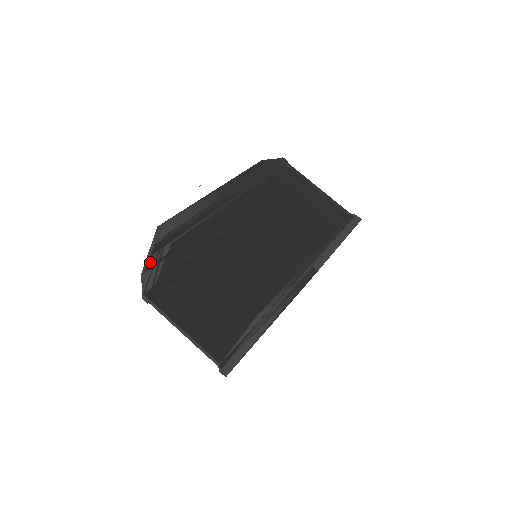
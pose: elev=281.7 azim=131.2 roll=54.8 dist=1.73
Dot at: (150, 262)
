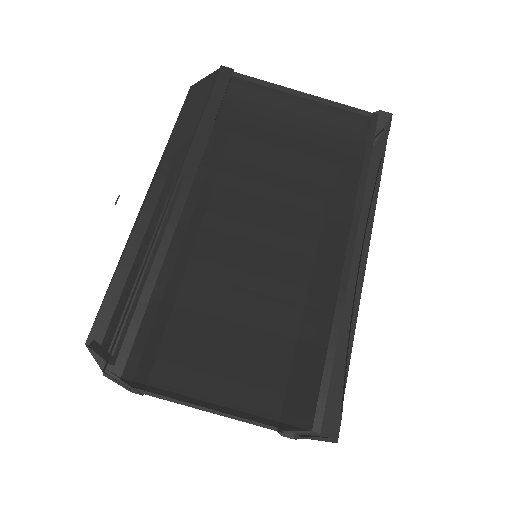
Dot at: occluded
